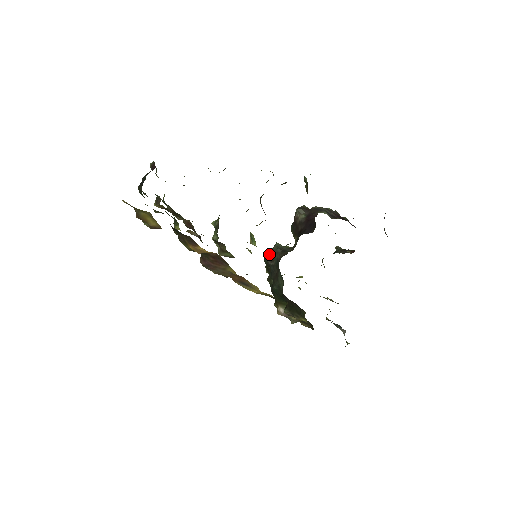
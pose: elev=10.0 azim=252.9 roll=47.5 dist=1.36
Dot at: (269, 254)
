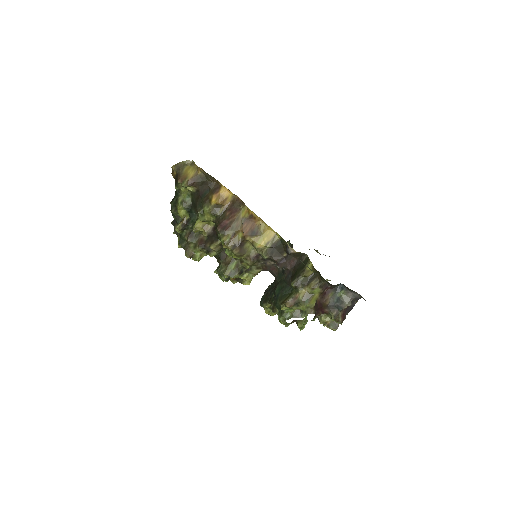
Dot at: occluded
